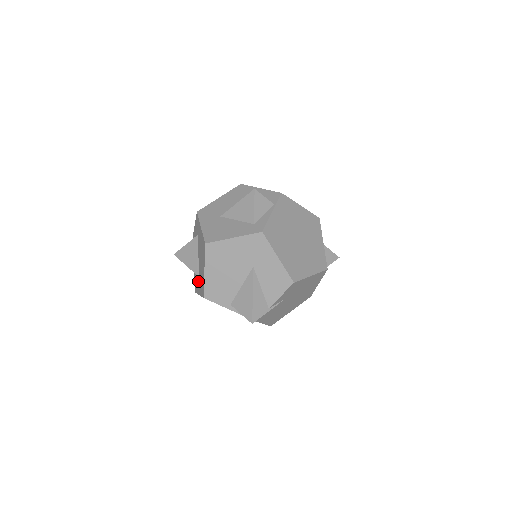
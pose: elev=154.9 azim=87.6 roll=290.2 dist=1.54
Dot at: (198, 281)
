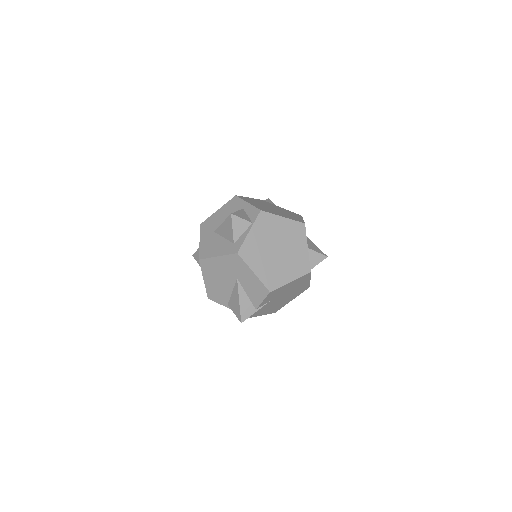
Dot at: occluded
